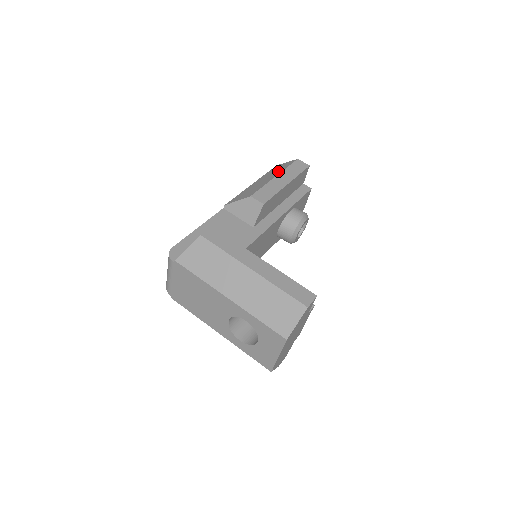
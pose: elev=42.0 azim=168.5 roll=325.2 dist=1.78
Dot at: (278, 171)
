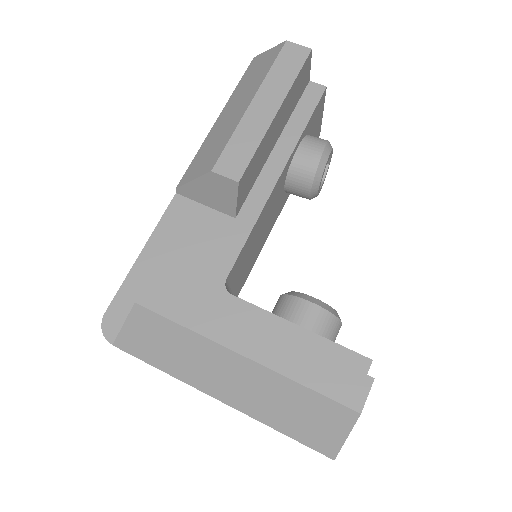
Dot at: (254, 83)
